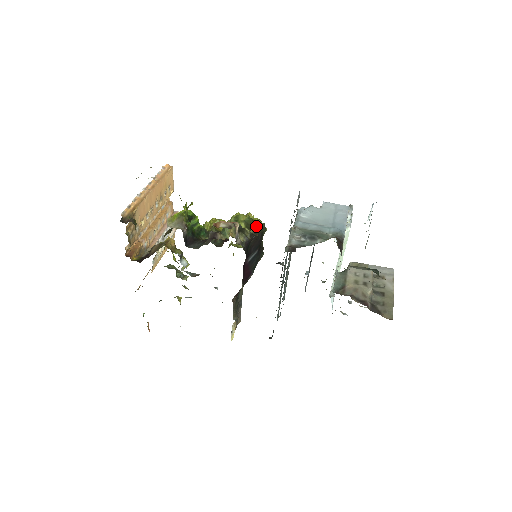
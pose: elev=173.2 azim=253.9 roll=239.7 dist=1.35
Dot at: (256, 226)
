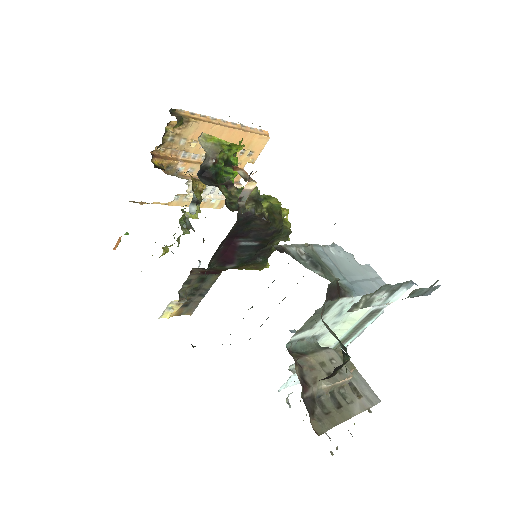
Dot at: (278, 218)
